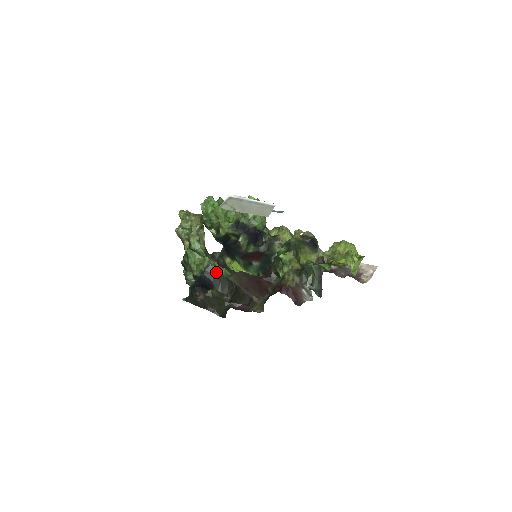
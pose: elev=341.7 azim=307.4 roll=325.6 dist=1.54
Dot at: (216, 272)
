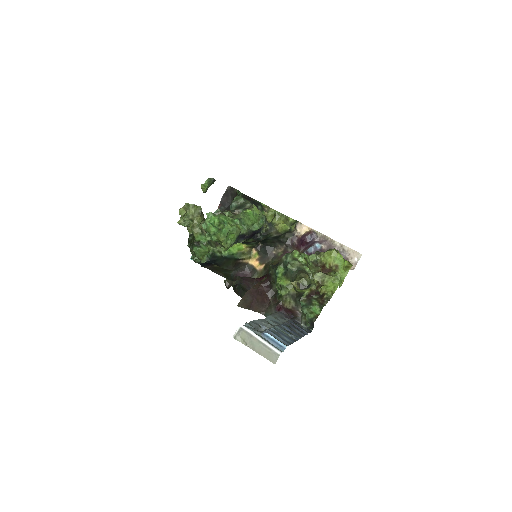
Dot at: (220, 257)
